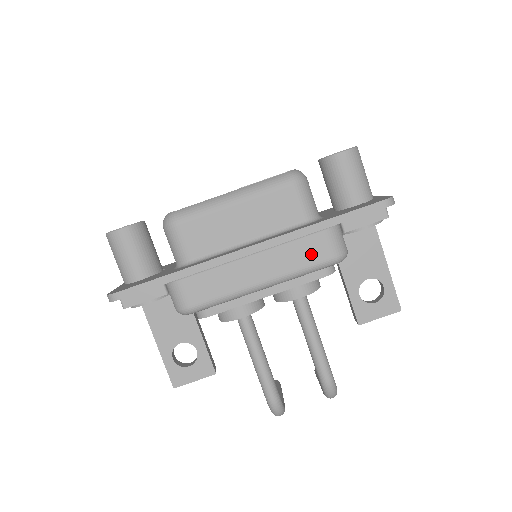
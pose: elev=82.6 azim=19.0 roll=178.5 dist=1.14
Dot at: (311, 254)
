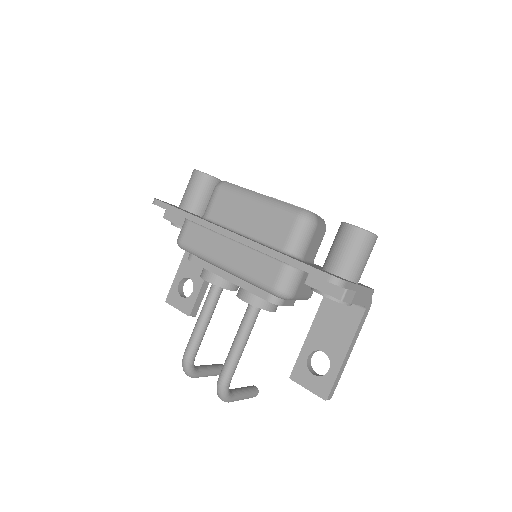
Dot at: (262, 272)
